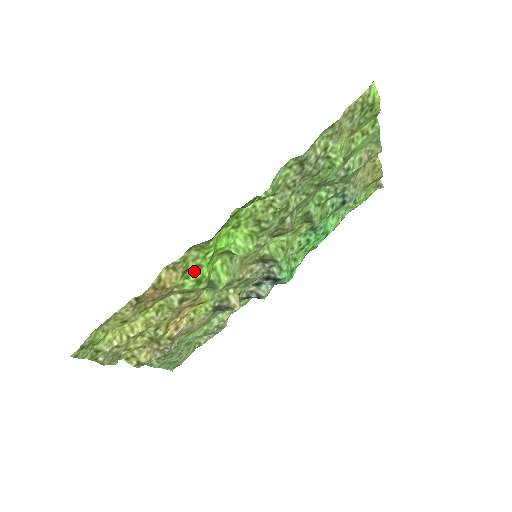
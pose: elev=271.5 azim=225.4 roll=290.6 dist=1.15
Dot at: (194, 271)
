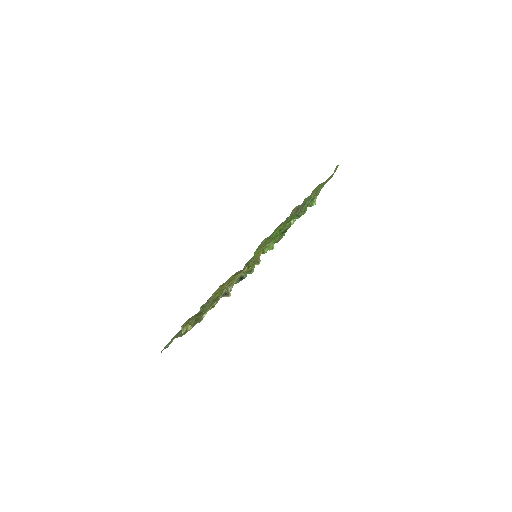
Dot at: occluded
